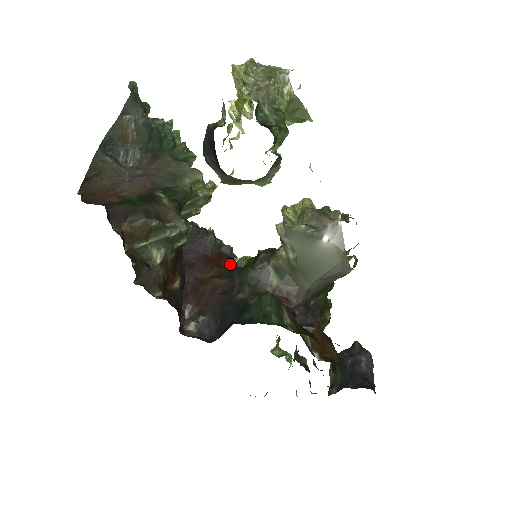
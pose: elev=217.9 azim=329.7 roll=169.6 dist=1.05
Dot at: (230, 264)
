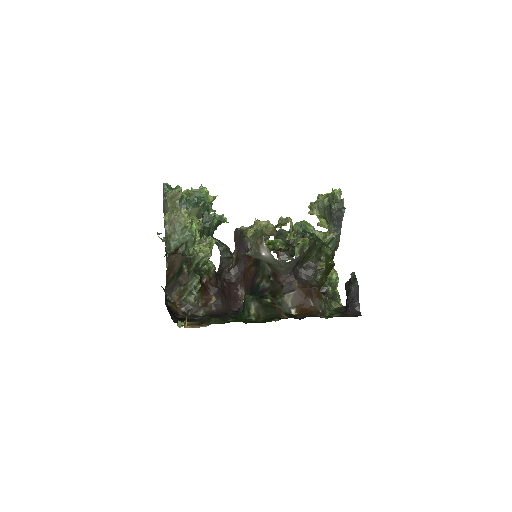
Dot at: occluded
